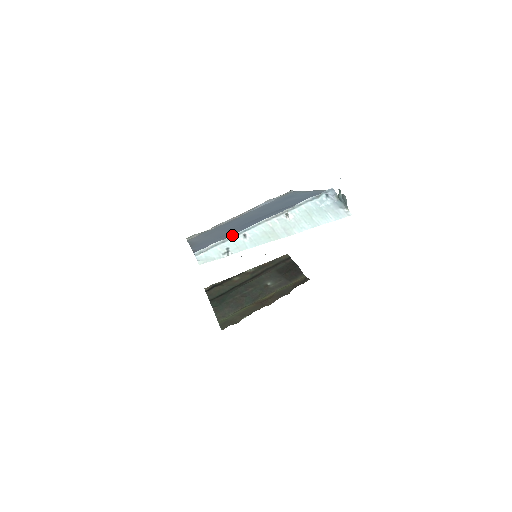
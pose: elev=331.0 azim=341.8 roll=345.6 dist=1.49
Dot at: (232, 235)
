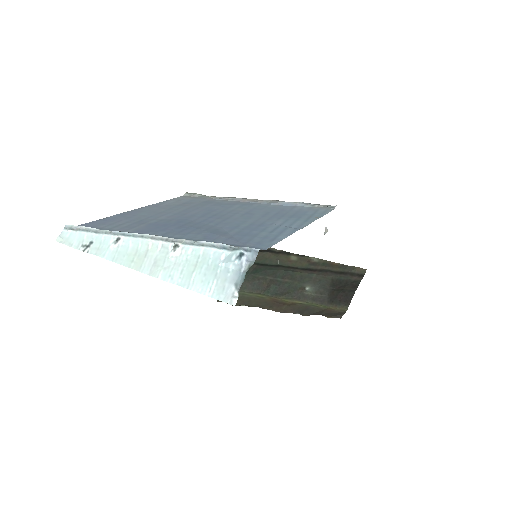
Dot at: occluded
